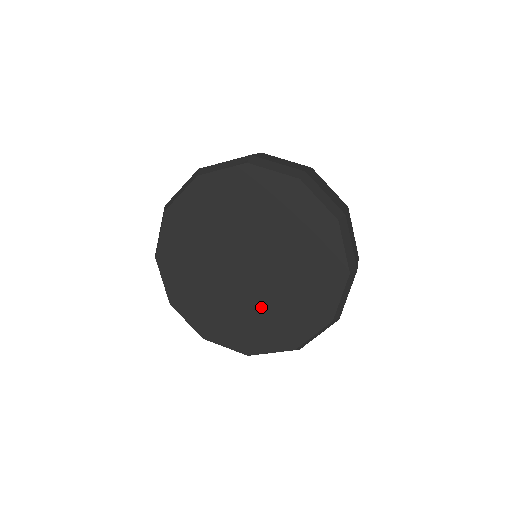
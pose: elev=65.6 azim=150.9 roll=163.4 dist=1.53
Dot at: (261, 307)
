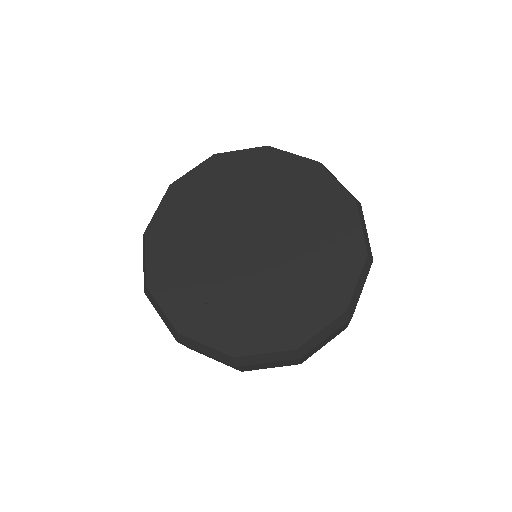
Dot at: (261, 292)
